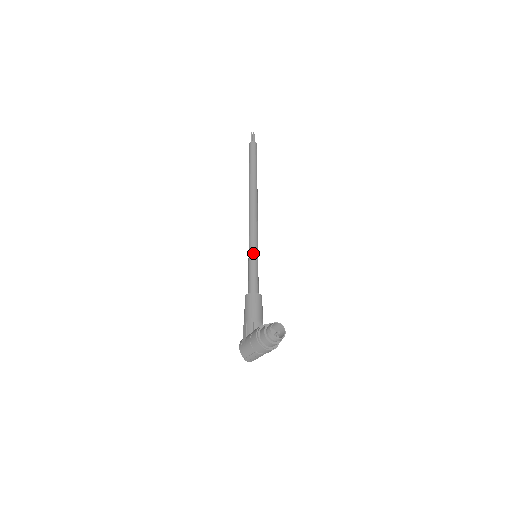
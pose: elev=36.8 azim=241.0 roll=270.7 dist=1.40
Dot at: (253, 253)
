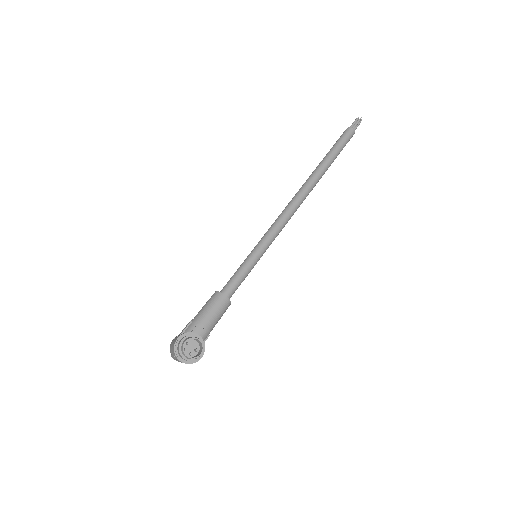
Dot at: (255, 251)
